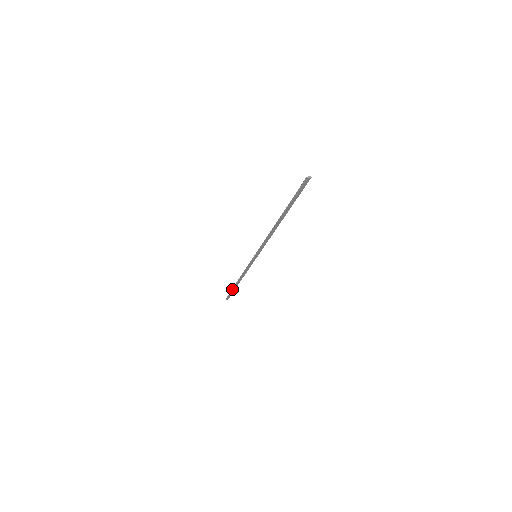
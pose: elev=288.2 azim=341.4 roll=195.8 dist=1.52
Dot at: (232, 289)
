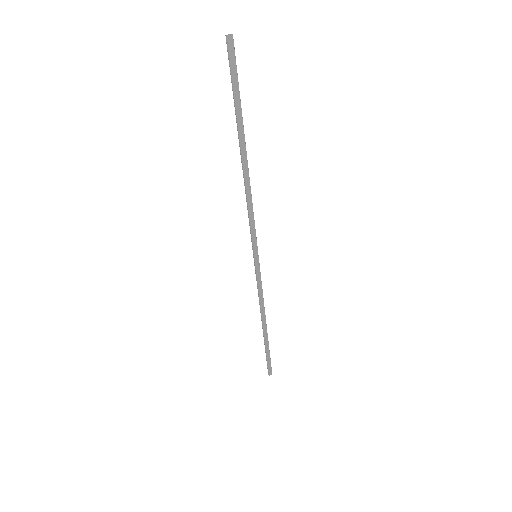
Dot at: occluded
